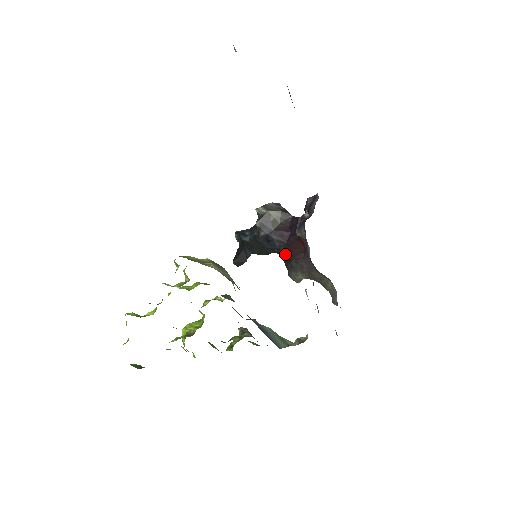
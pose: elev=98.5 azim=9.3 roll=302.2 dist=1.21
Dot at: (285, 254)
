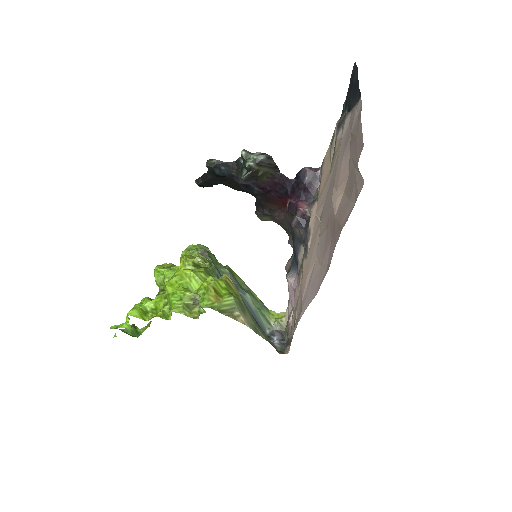
Dot at: (260, 200)
